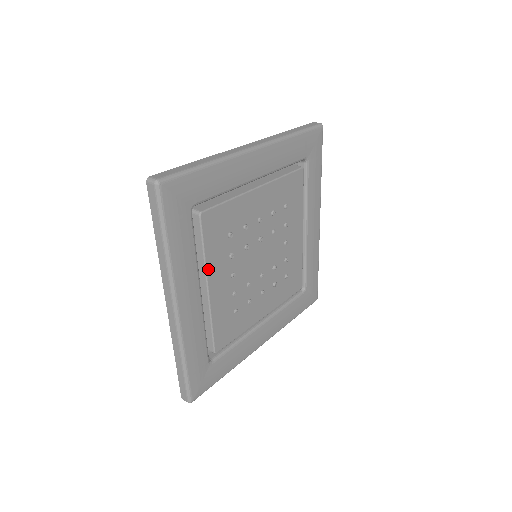
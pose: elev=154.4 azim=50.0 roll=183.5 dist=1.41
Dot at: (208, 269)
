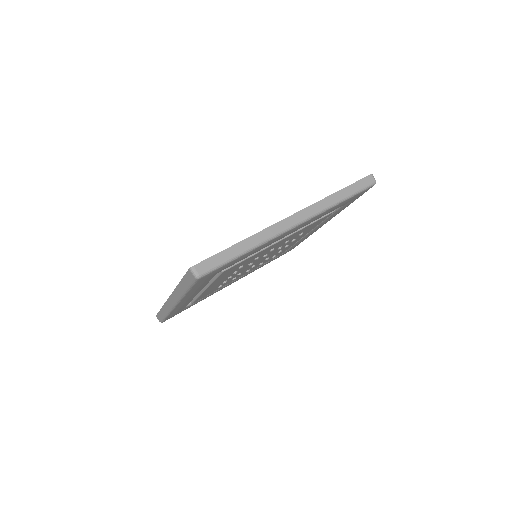
Dot at: (212, 284)
